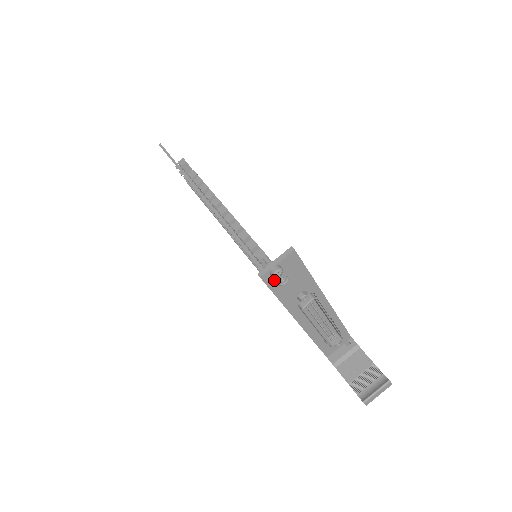
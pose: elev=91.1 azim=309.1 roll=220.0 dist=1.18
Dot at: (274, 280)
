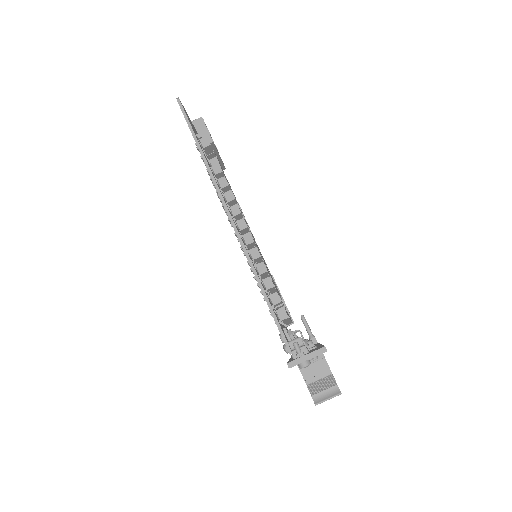
Dot at: occluded
